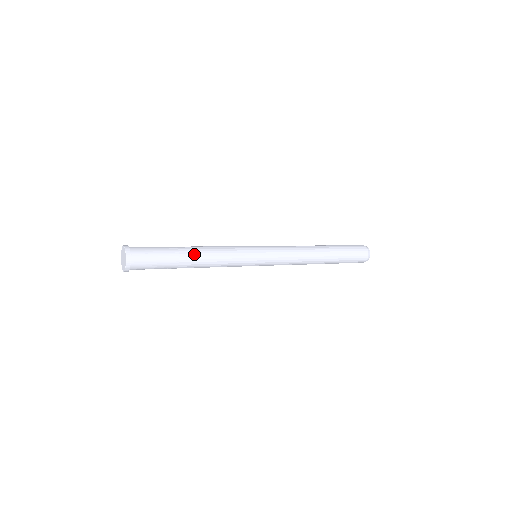
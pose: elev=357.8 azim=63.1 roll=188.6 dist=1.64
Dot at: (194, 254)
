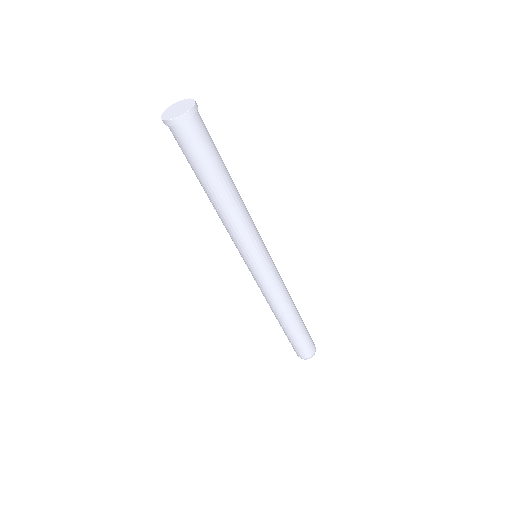
Dot at: (234, 184)
